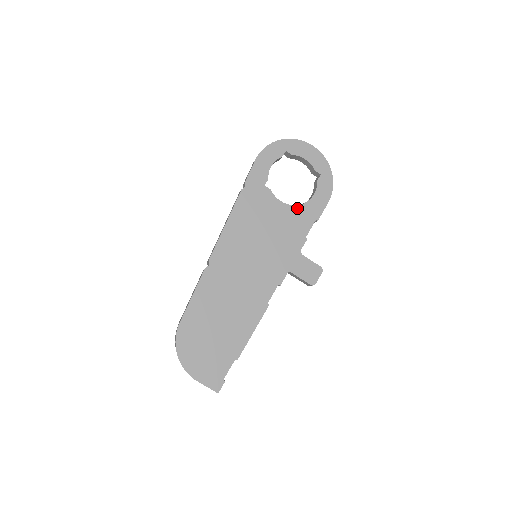
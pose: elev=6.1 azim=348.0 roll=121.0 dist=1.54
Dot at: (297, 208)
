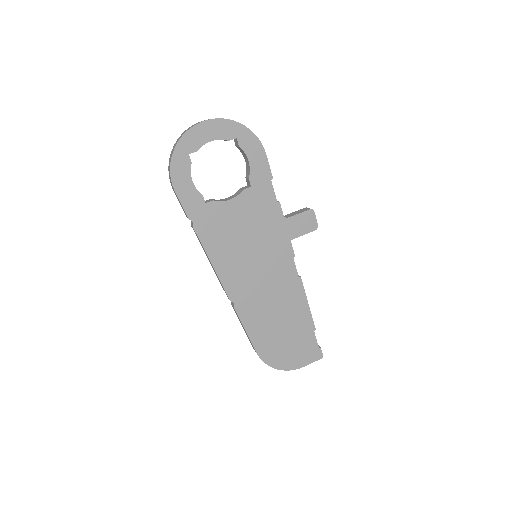
Dot at: (248, 189)
